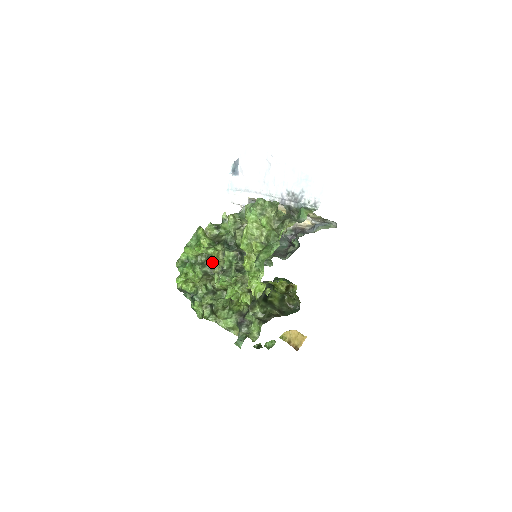
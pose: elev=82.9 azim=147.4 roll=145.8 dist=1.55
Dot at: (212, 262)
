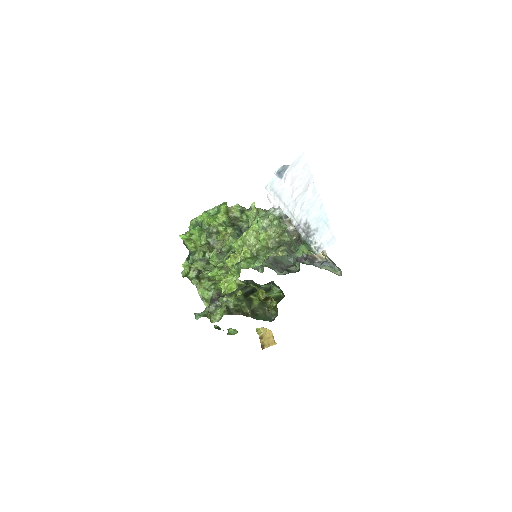
Dot at: (218, 238)
